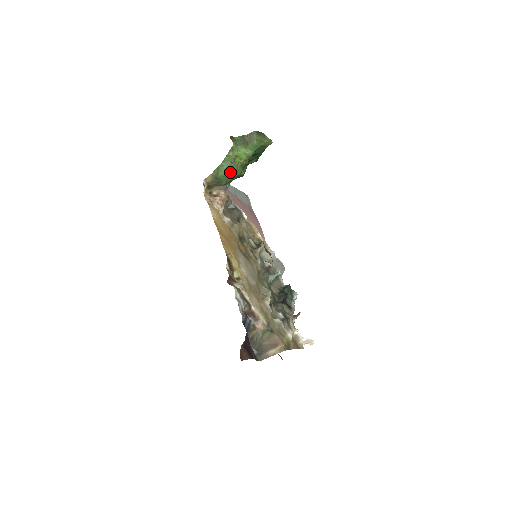
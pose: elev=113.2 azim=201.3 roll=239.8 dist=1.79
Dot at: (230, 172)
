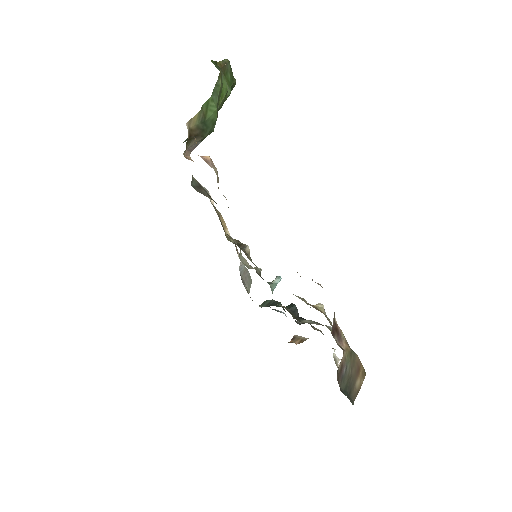
Dot at: (216, 115)
